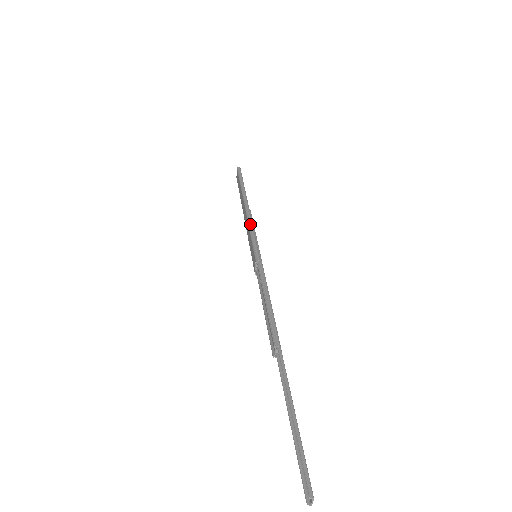
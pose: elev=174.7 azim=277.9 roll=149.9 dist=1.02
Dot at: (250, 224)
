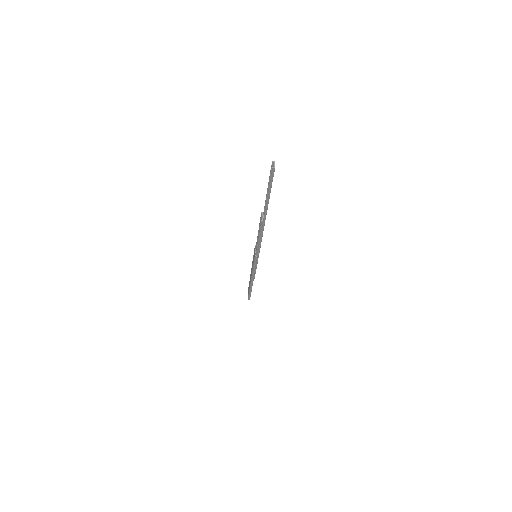
Dot at: occluded
